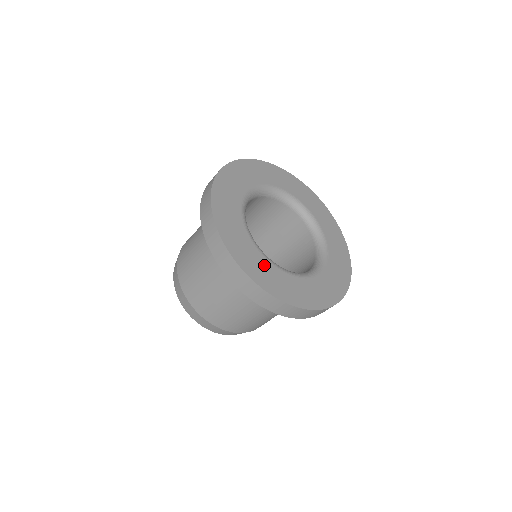
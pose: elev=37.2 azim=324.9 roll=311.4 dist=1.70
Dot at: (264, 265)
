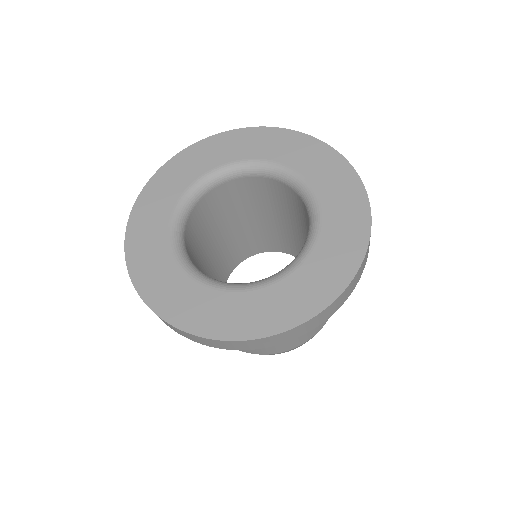
Dot at: (278, 295)
